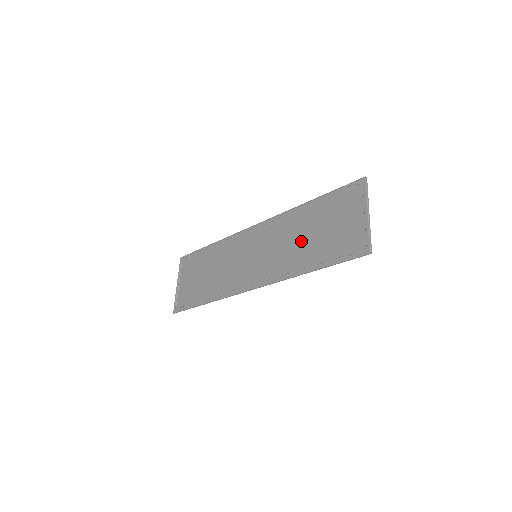
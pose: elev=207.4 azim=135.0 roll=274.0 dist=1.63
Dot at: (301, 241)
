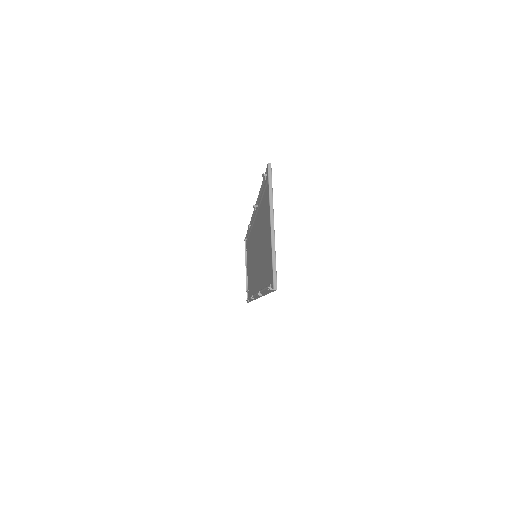
Dot at: (262, 248)
